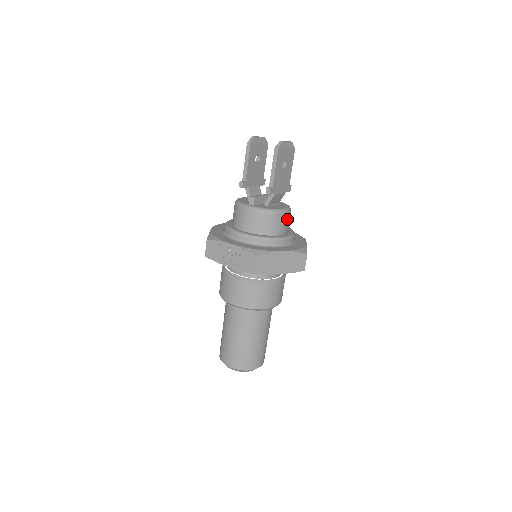
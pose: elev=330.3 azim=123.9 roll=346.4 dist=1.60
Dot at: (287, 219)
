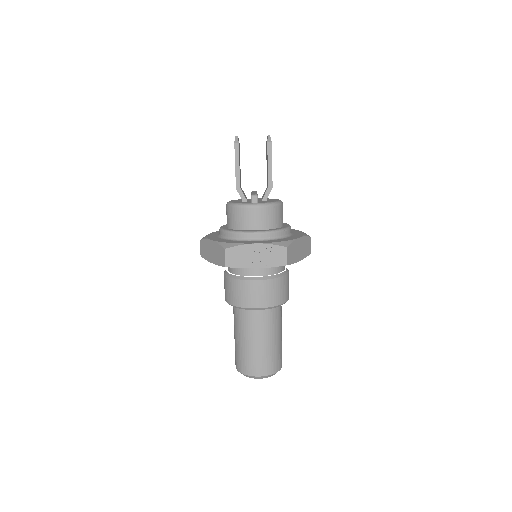
Dot at: occluded
